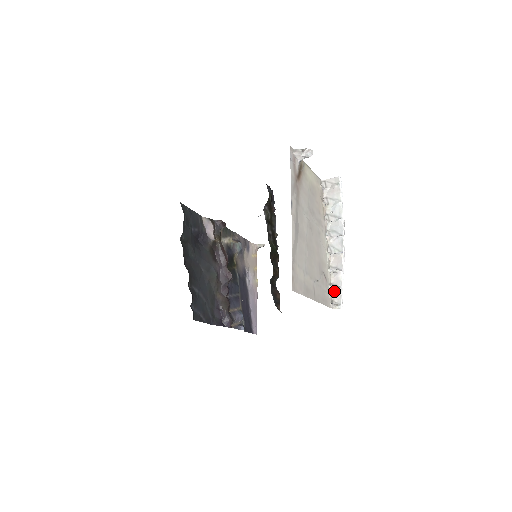
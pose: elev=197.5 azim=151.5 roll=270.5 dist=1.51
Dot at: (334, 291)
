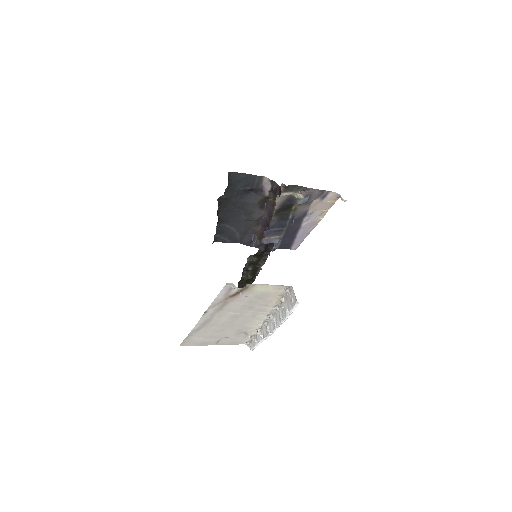
Dot at: (254, 339)
